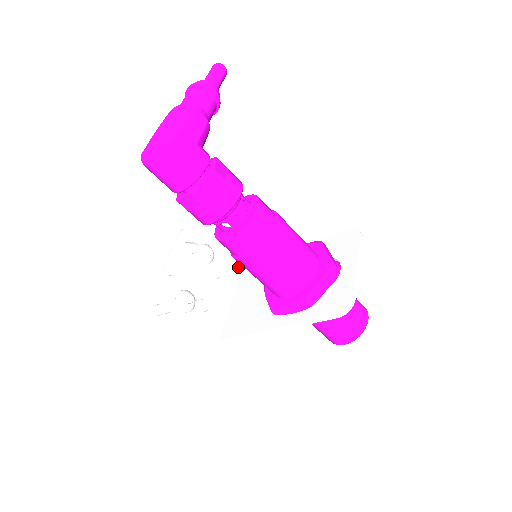
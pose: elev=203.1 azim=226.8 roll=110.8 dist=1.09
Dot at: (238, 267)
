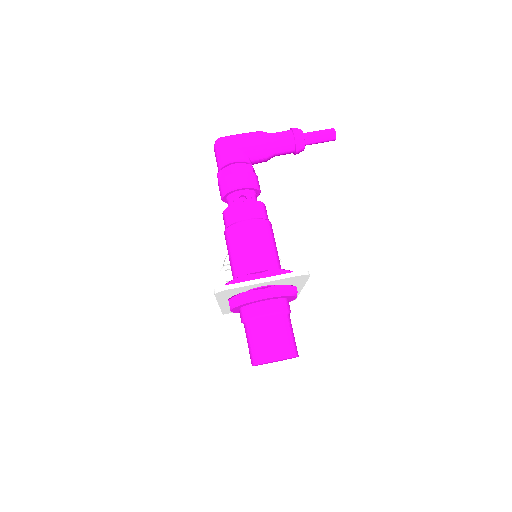
Dot at: occluded
